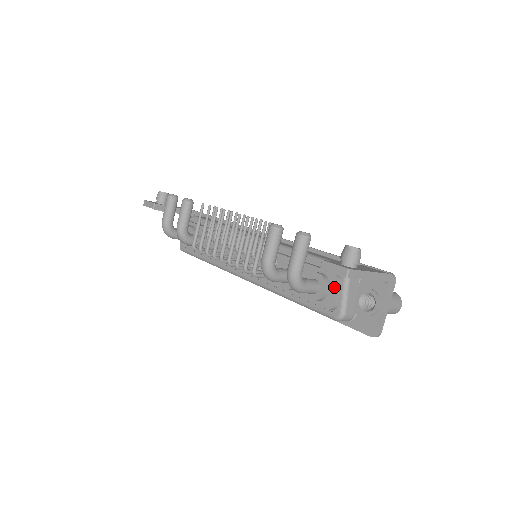
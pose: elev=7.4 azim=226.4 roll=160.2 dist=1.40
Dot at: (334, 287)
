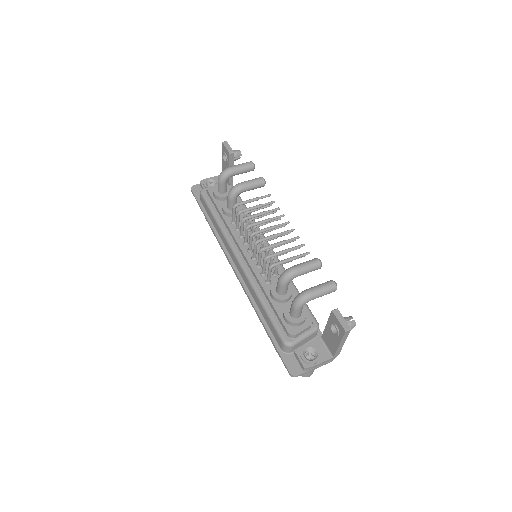
Dot at: (305, 326)
